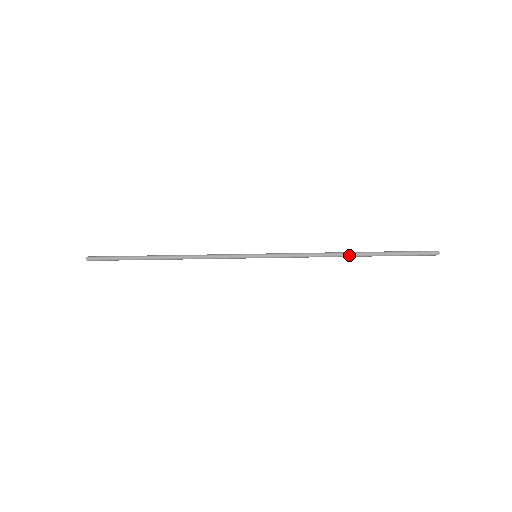
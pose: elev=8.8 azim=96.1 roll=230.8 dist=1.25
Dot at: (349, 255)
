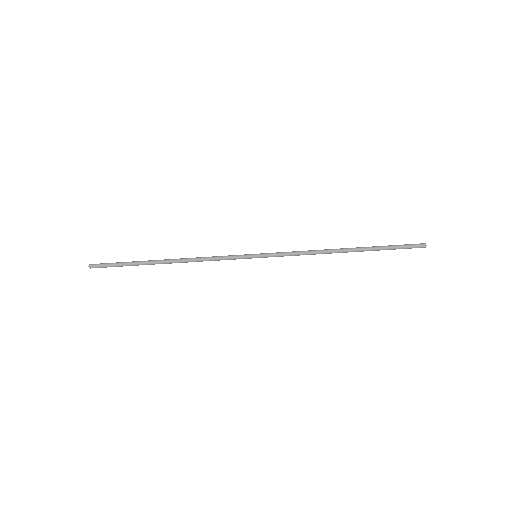
Dot at: (344, 249)
